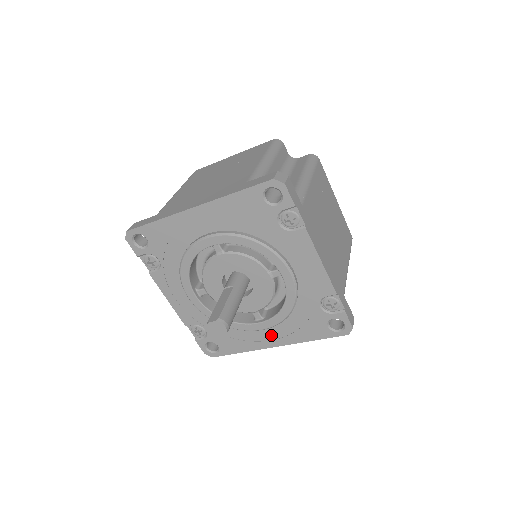
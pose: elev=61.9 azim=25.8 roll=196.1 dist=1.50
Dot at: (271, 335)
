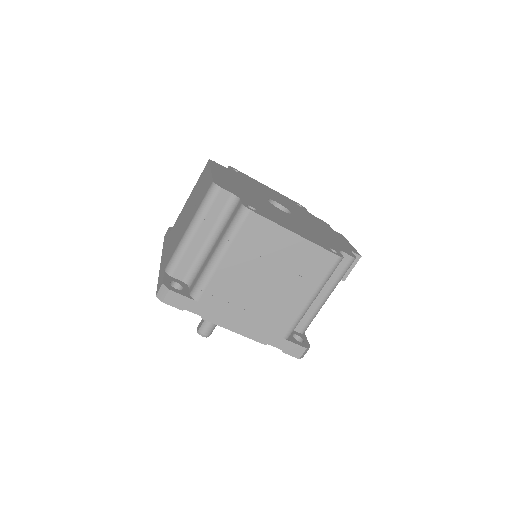
Dot at: occluded
